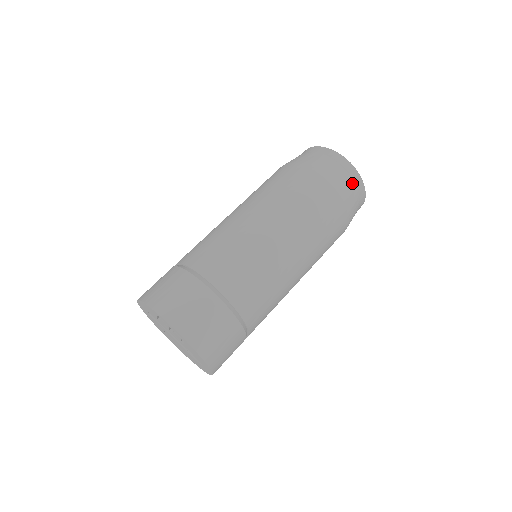
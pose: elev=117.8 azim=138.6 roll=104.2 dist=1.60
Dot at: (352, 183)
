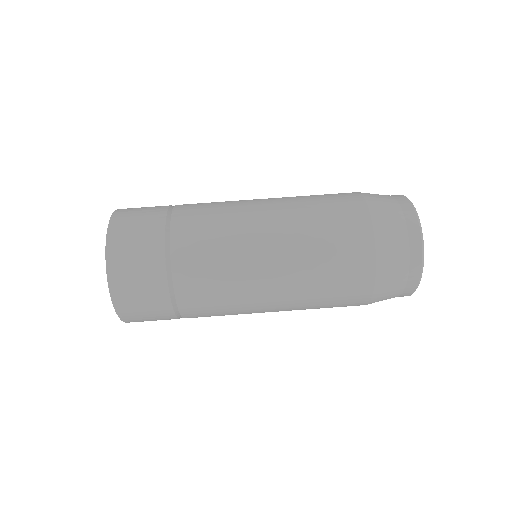
Dot at: (402, 284)
